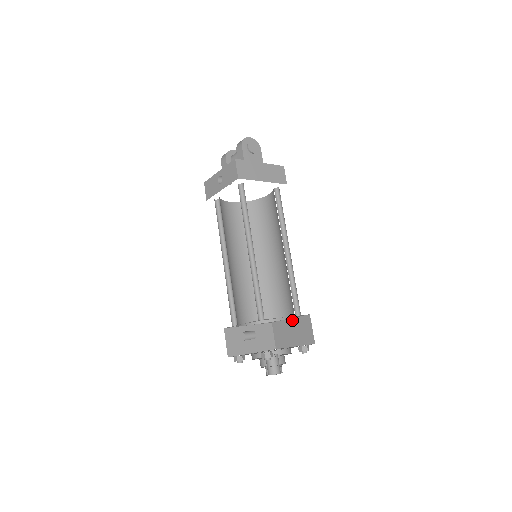
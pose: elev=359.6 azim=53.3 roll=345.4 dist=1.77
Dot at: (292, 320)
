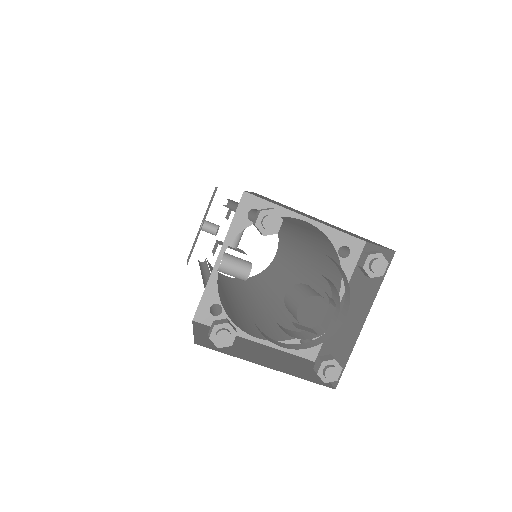
Dot at: (344, 297)
